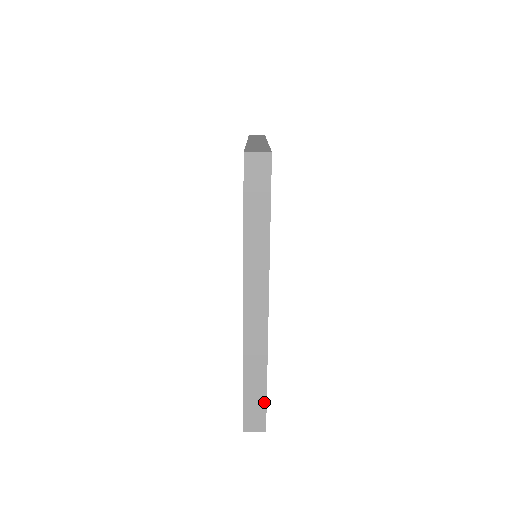
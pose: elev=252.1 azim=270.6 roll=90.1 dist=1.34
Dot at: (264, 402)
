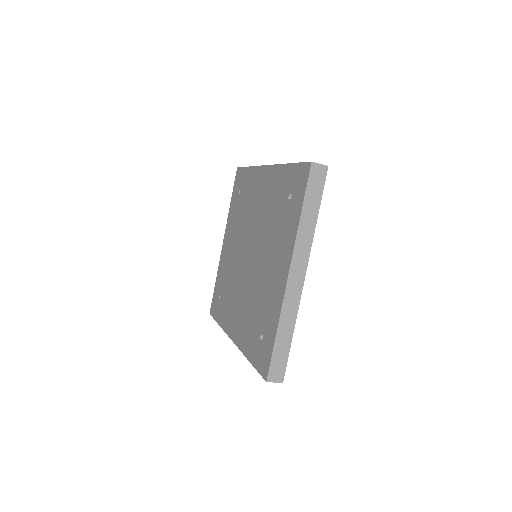
Dot at: (287, 356)
